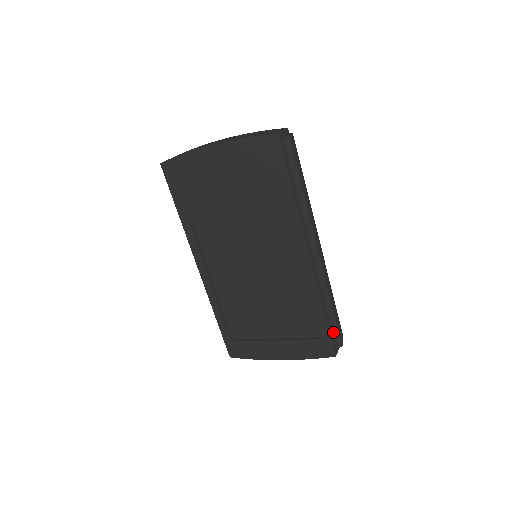
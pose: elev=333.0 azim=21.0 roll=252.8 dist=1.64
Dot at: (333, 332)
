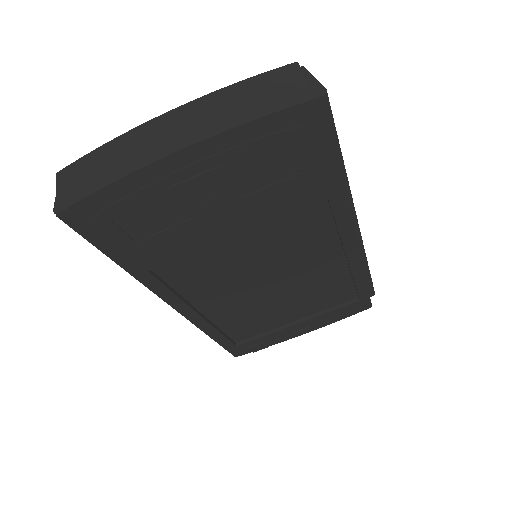
Dot at: occluded
